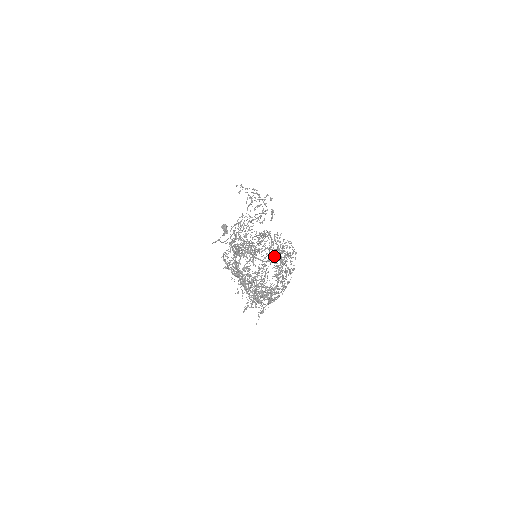
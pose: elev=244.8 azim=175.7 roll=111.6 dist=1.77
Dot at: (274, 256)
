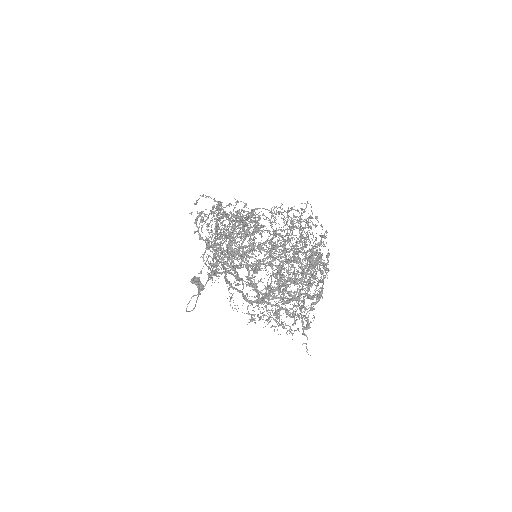
Dot at: (284, 242)
